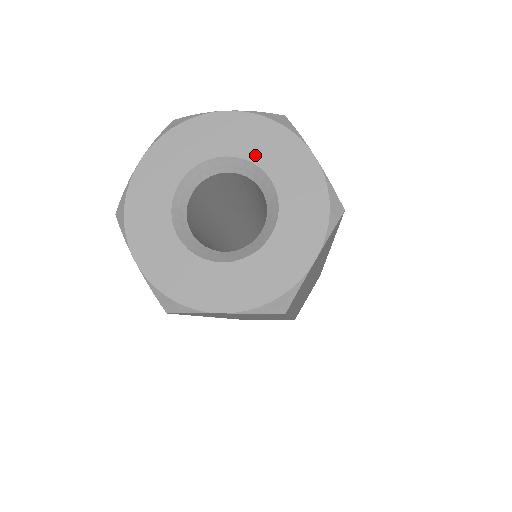
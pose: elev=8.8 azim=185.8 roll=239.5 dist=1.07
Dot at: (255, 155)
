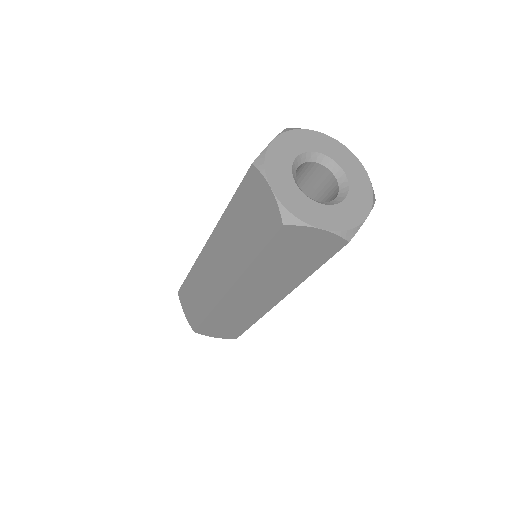
Dot at: (336, 158)
